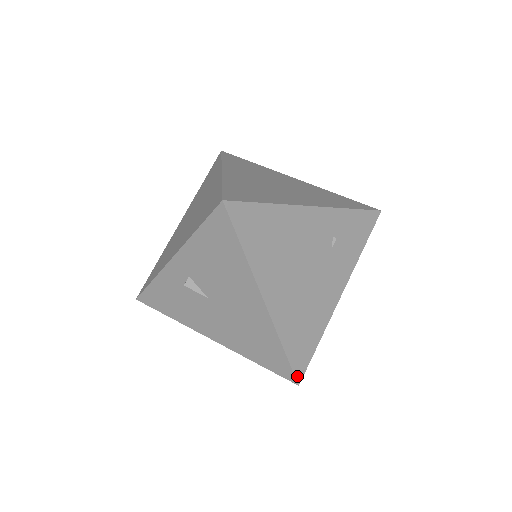
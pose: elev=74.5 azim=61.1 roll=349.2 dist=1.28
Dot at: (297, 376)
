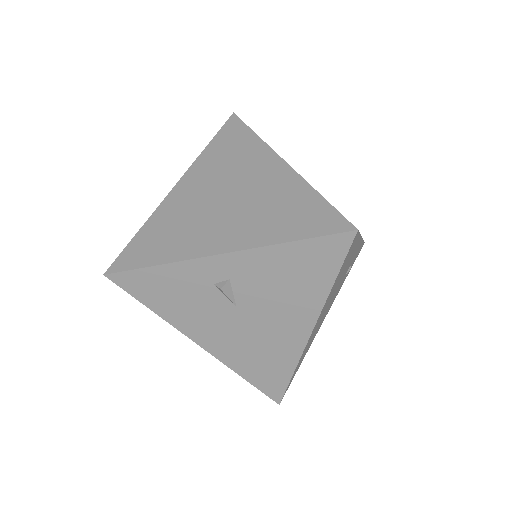
Dot at: (283, 396)
